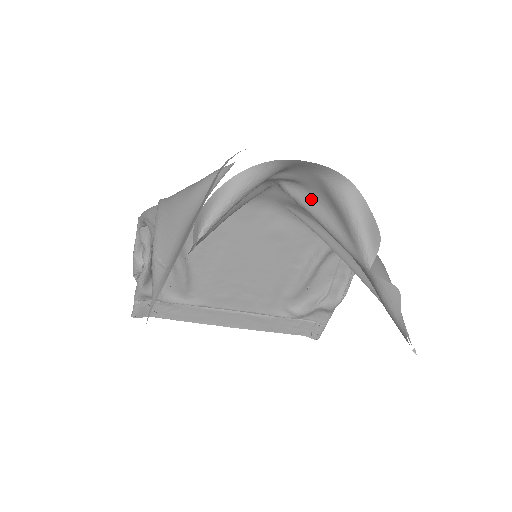
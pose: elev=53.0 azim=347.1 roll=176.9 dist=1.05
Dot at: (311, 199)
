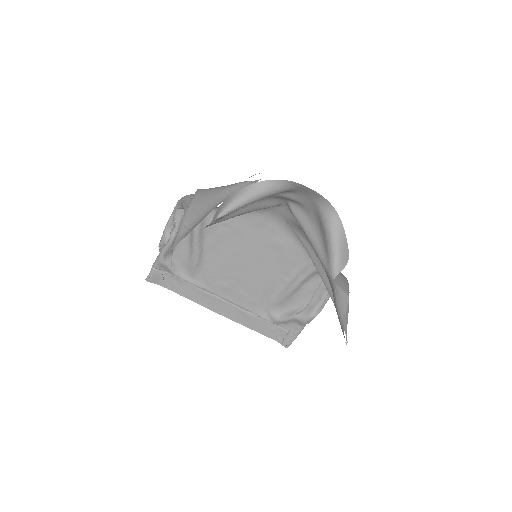
Dot at: (307, 220)
